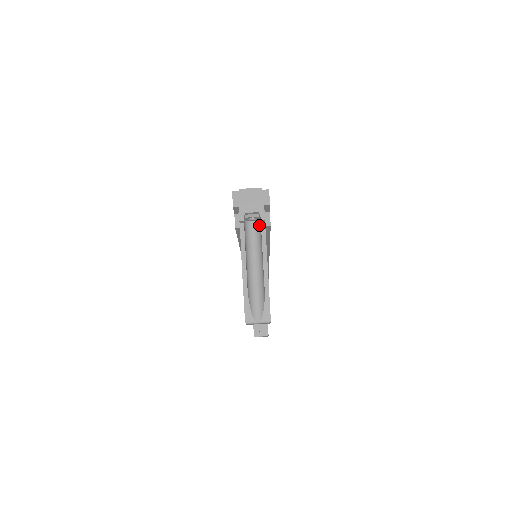
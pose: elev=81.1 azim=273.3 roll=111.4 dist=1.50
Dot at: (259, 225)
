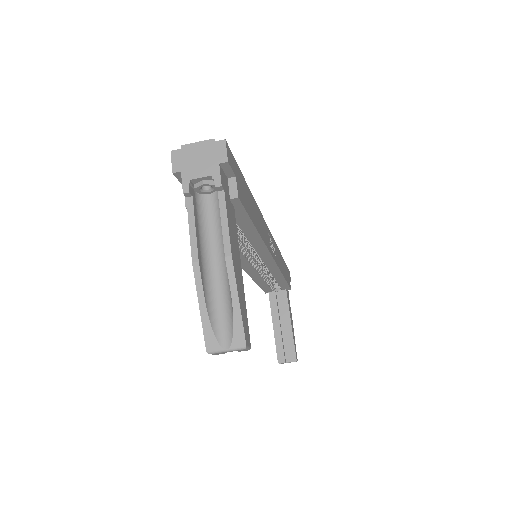
Dot at: occluded
